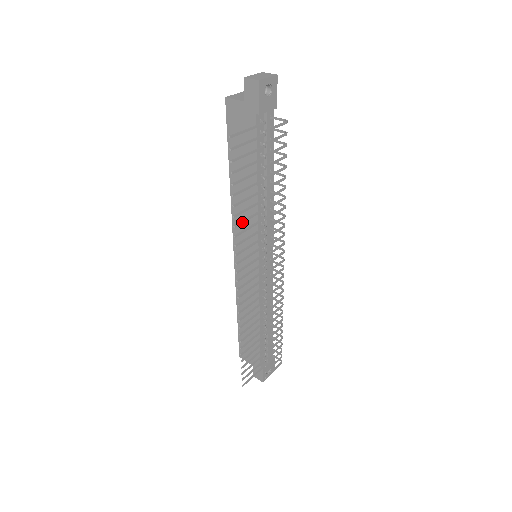
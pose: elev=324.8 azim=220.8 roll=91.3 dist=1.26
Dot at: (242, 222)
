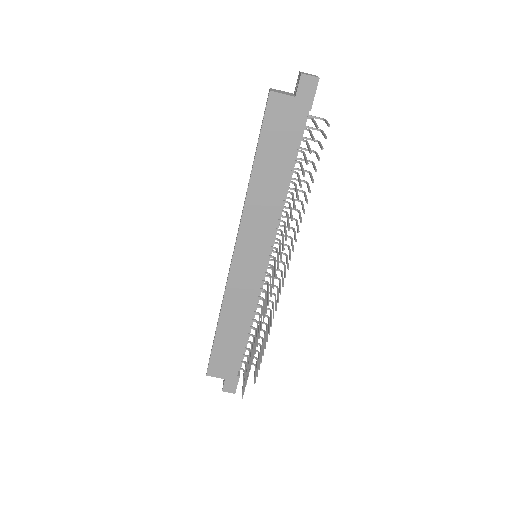
Dot at: (292, 215)
